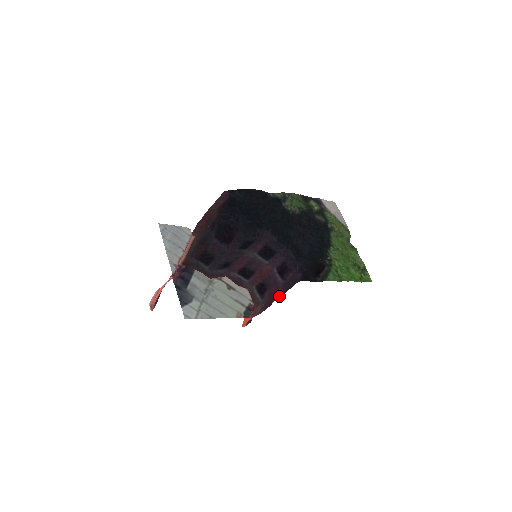
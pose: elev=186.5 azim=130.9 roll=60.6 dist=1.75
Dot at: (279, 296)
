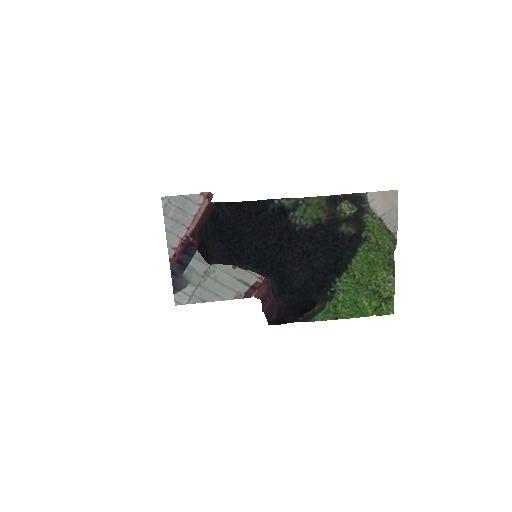
Dot at: (264, 310)
